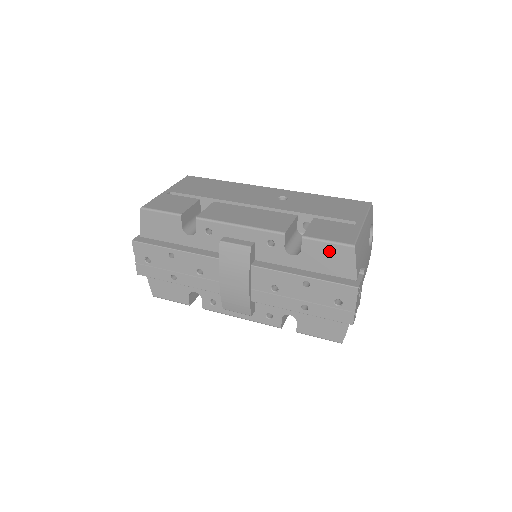
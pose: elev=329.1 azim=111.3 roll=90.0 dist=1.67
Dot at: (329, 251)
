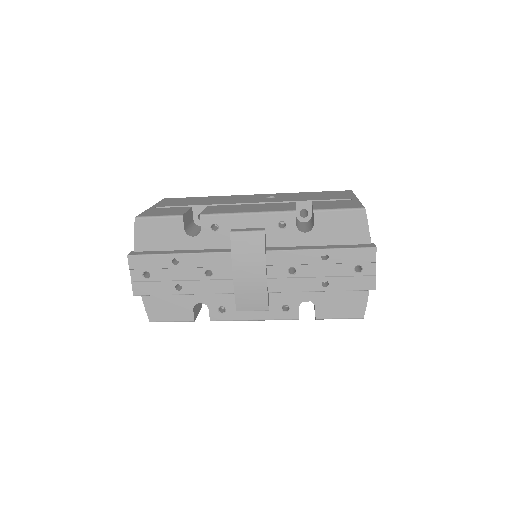
Dot at: (341, 219)
